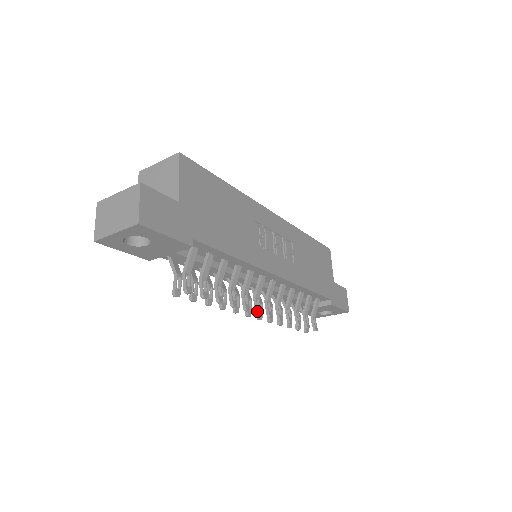
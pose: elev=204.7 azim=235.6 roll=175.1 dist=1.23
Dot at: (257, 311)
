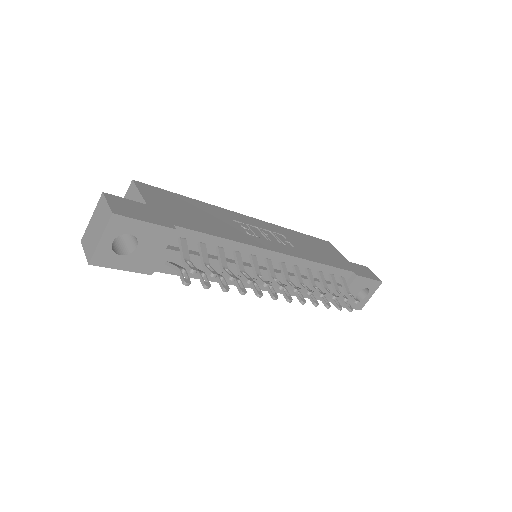
Dot at: (279, 286)
